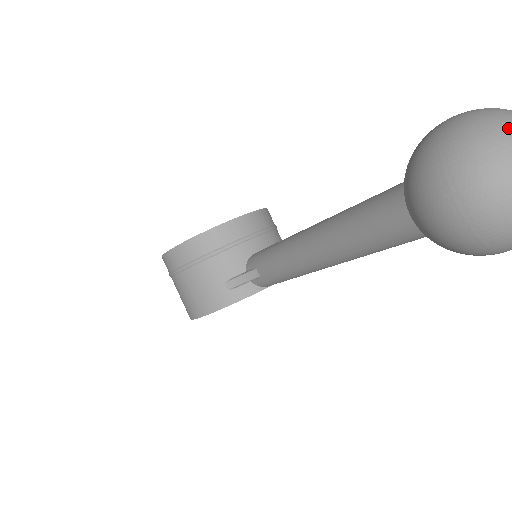
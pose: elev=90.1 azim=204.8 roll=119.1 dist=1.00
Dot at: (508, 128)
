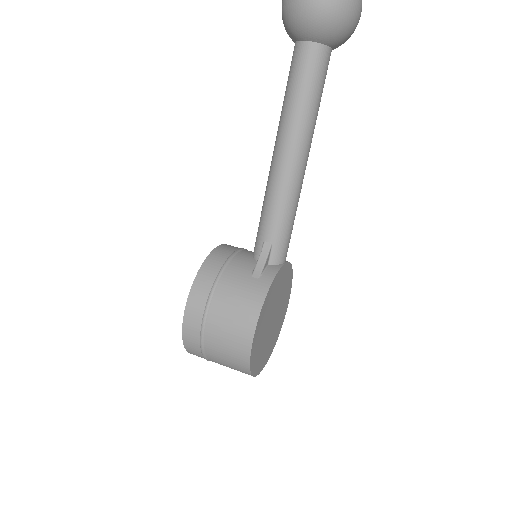
Dot at: out of frame
